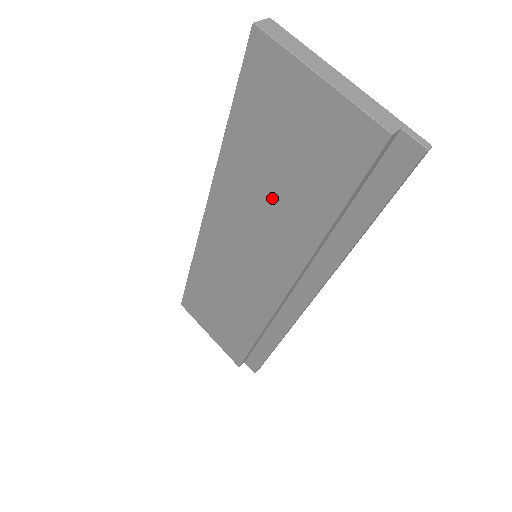
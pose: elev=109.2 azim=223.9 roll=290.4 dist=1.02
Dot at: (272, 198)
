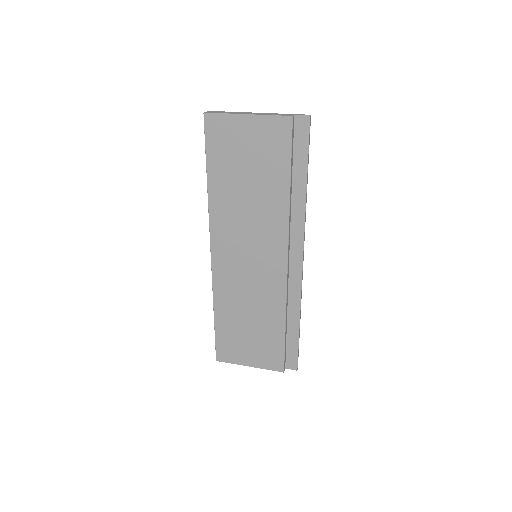
Dot at: (251, 200)
